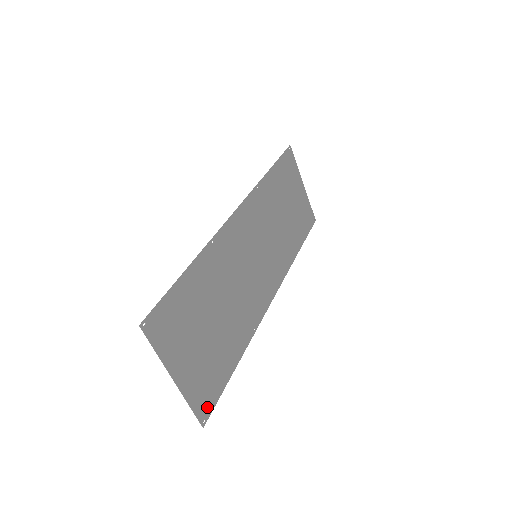
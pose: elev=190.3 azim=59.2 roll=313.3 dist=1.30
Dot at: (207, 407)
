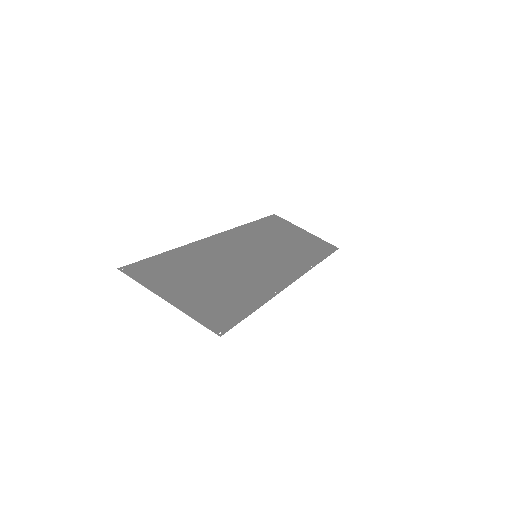
Dot at: (221, 325)
